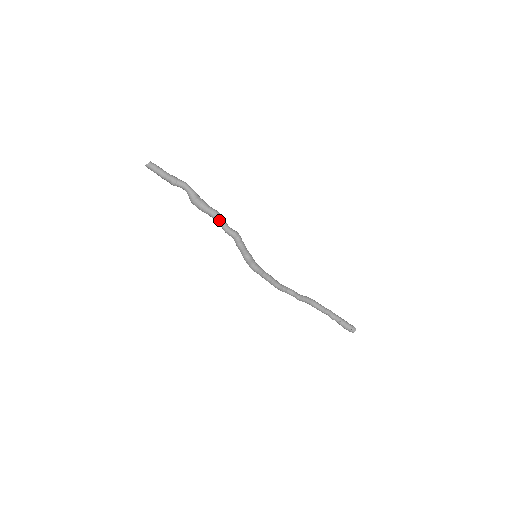
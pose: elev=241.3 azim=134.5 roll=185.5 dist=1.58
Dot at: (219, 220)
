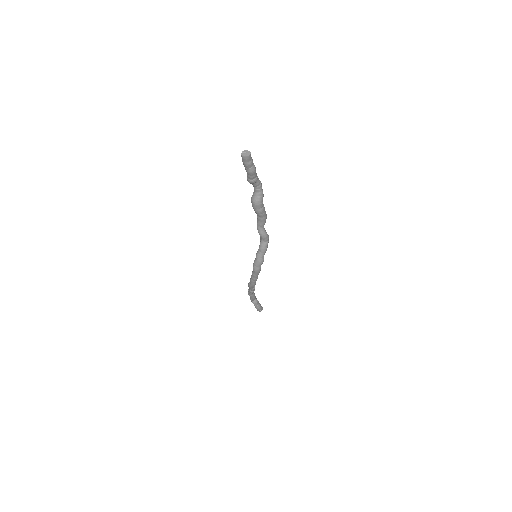
Dot at: occluded
